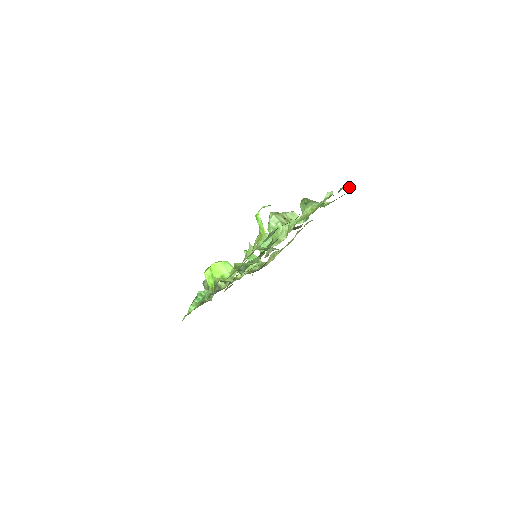
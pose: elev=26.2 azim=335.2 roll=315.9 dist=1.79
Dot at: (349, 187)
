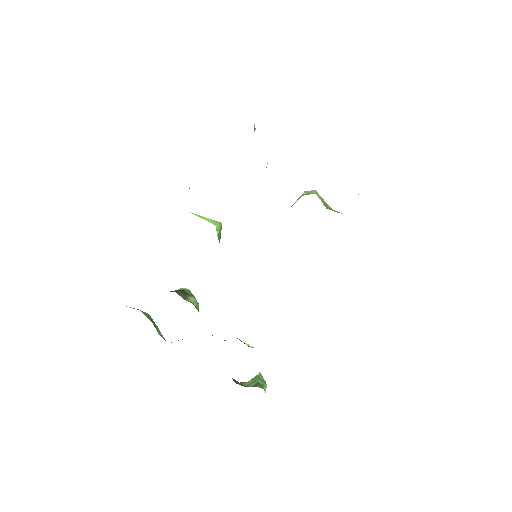
Dot at: occluded
